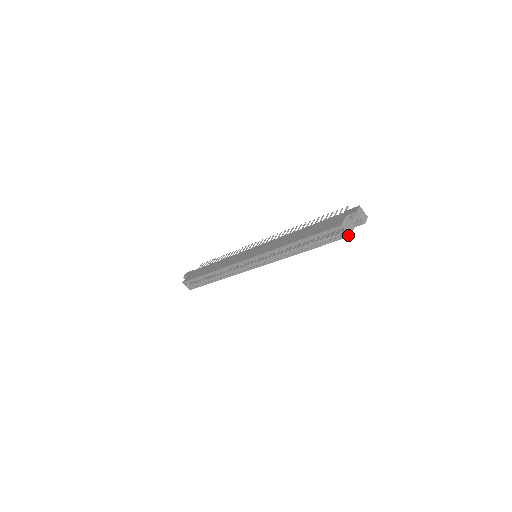
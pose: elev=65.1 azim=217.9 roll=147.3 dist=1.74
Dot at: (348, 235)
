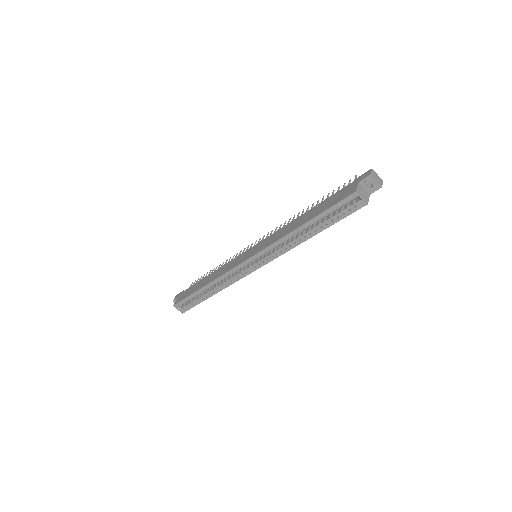
Dot at: (365, 203)
